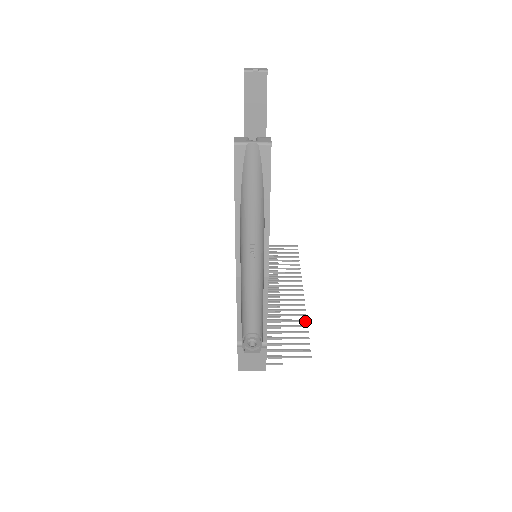
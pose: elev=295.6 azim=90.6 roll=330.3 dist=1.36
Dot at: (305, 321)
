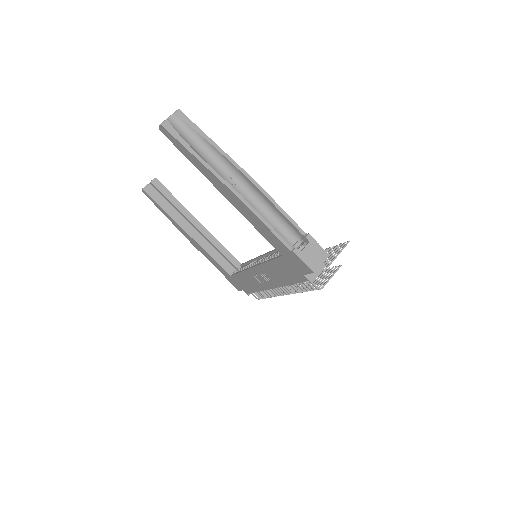
Dot at: (326, 250)
